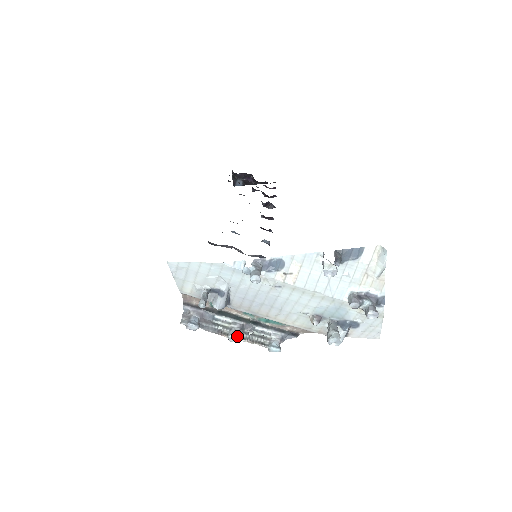
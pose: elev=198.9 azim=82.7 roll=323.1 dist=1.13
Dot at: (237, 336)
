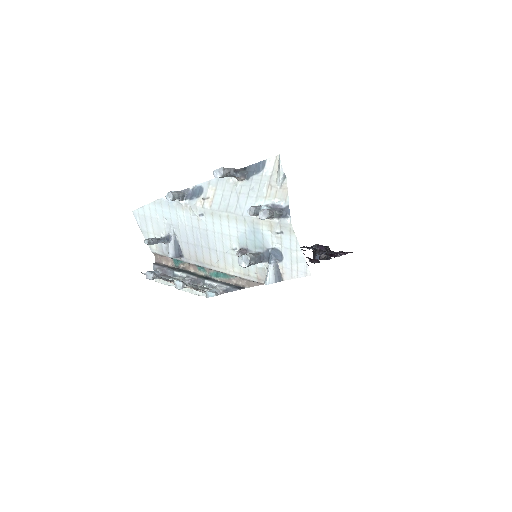
Dot at: (181, 281)
